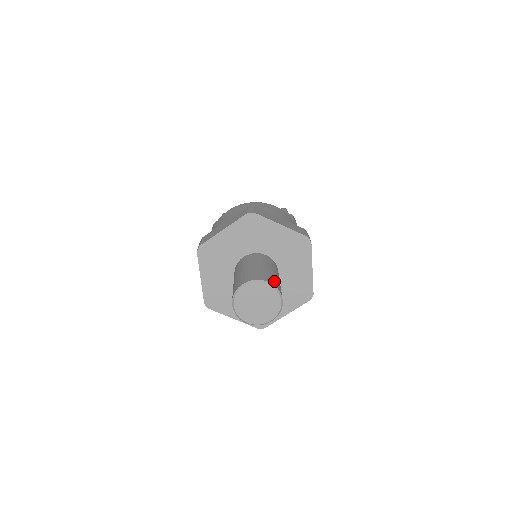
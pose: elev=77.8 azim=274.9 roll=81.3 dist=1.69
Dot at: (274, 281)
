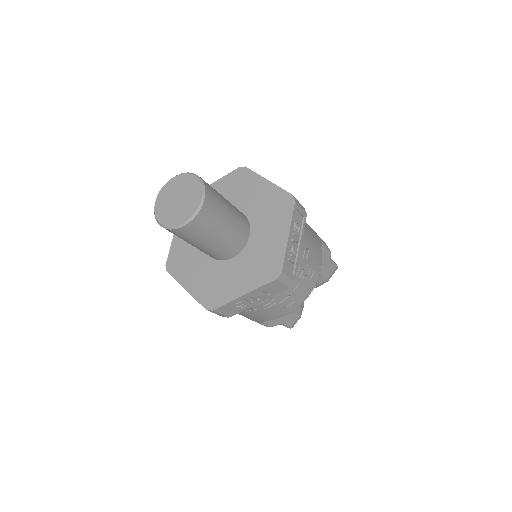
Dot at: occluded
